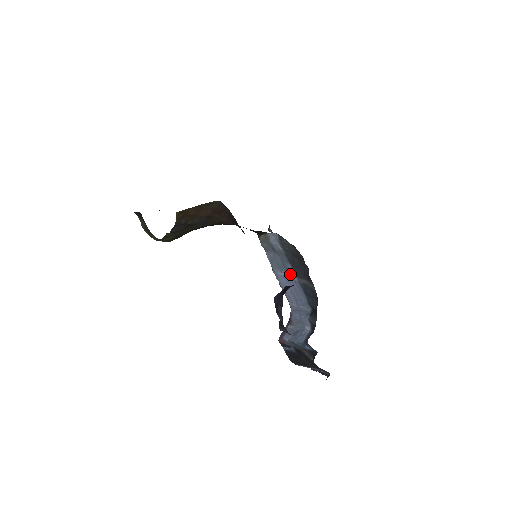
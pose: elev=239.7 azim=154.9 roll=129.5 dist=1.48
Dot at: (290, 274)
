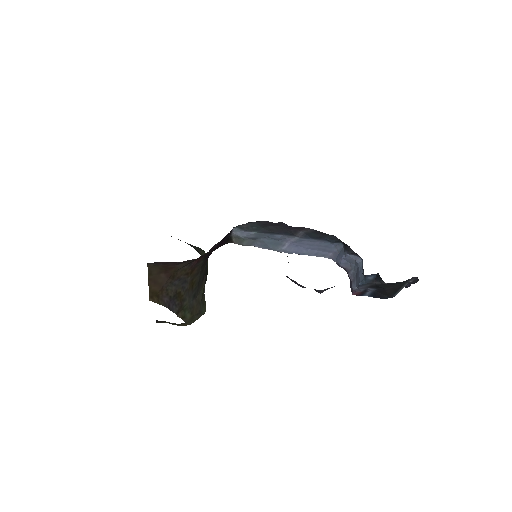
Dot at: (289, 240)
